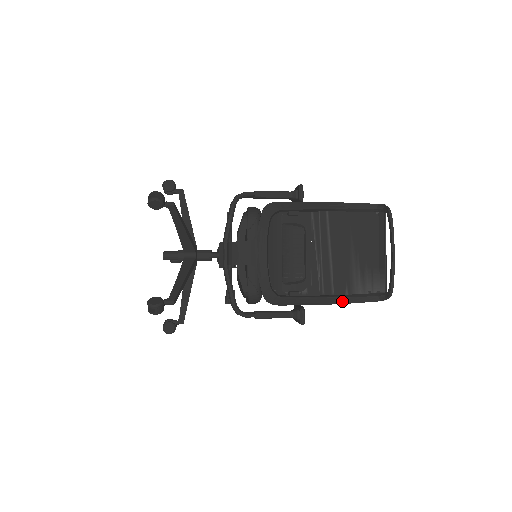
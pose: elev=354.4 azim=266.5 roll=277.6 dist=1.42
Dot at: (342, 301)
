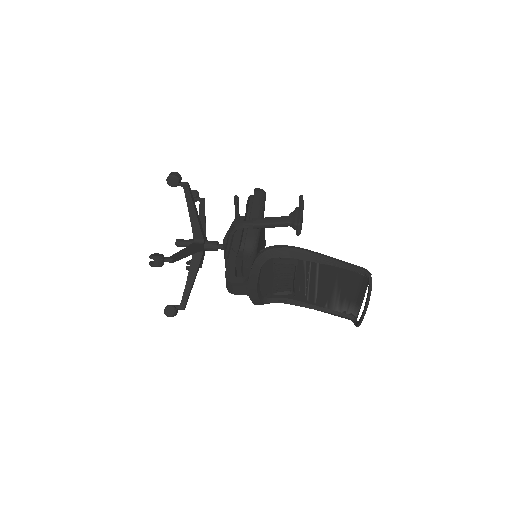
Dot at: (321, 311)
